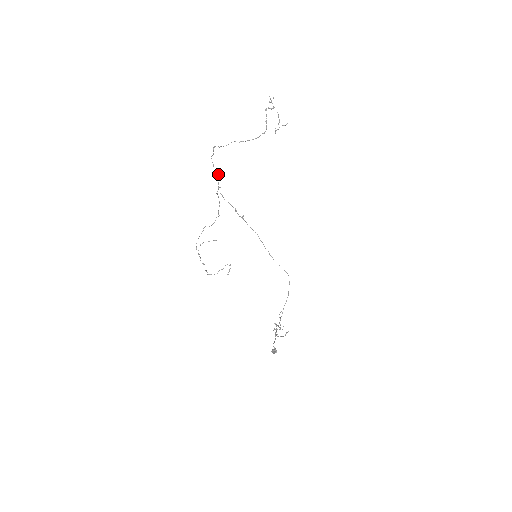
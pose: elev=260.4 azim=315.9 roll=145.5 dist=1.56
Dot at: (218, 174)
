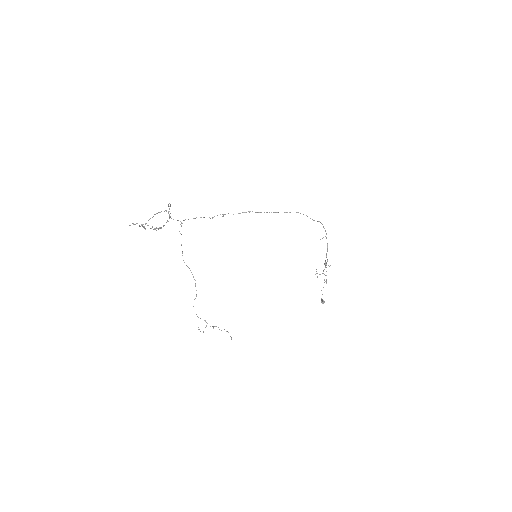
Dot at: (170, 213)
